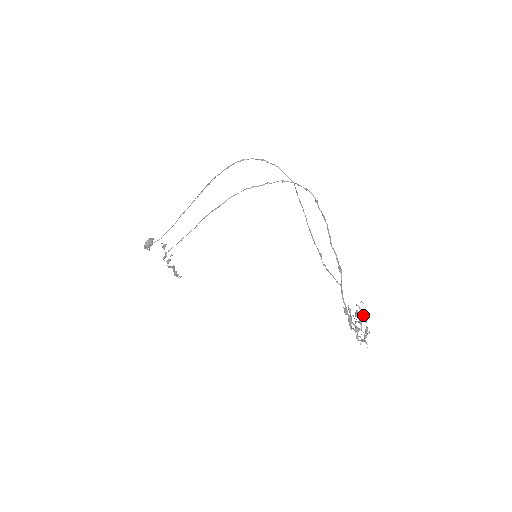
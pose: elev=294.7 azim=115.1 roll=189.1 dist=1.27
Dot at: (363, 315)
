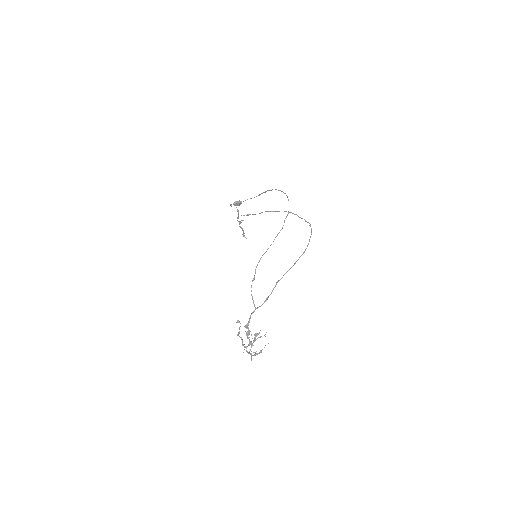
Dot at: (254, 337)
